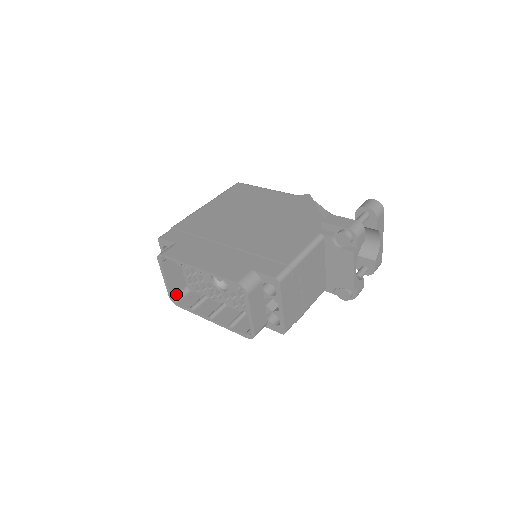
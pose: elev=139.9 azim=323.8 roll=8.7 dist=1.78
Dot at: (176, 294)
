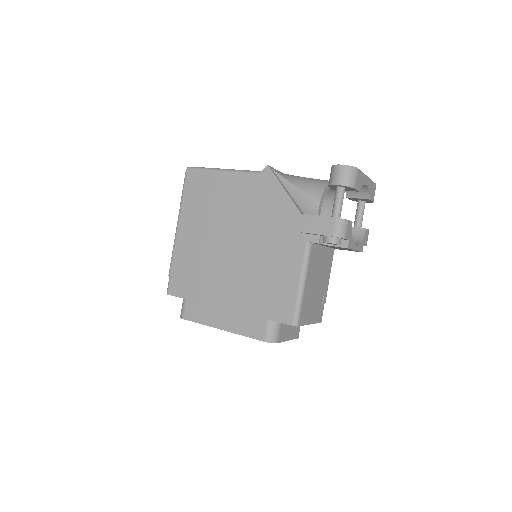
Dot at: occluded
